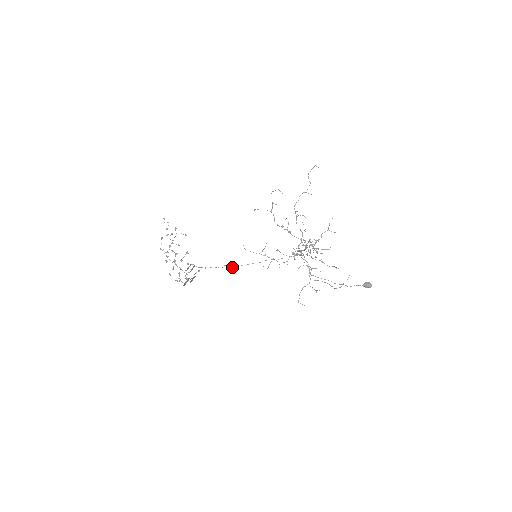
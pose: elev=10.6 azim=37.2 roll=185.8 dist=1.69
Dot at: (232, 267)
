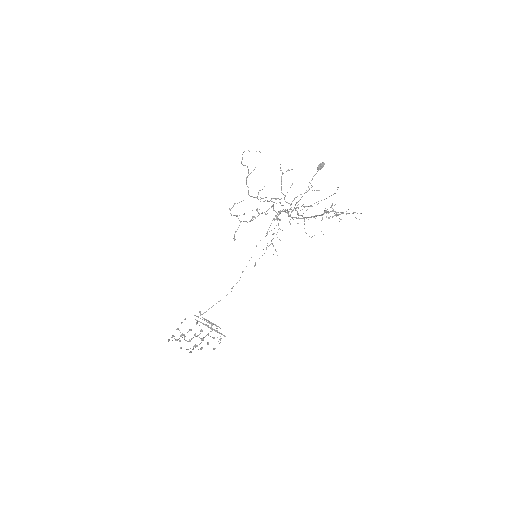
Dot at: occluded
